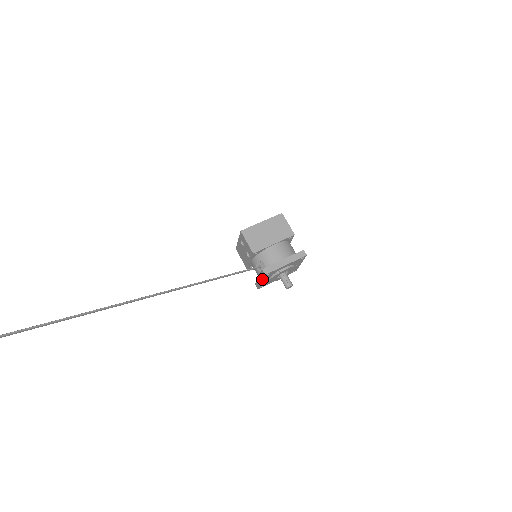
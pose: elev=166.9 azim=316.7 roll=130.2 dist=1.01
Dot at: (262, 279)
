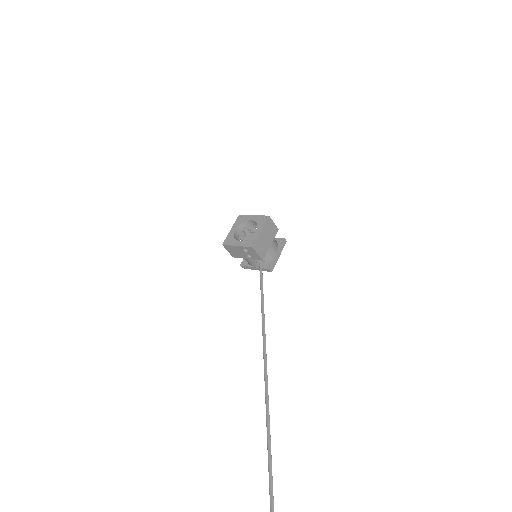
Dot at: occluded
